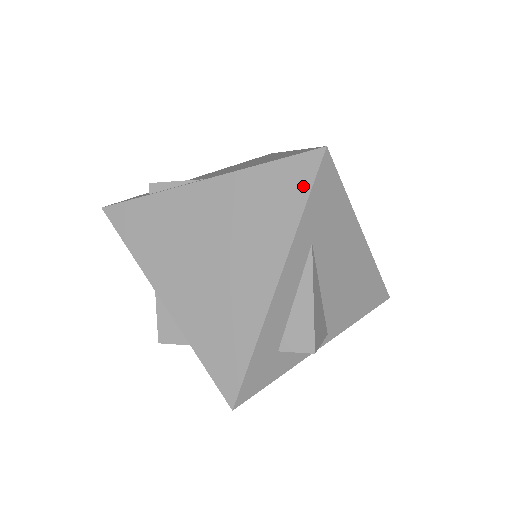
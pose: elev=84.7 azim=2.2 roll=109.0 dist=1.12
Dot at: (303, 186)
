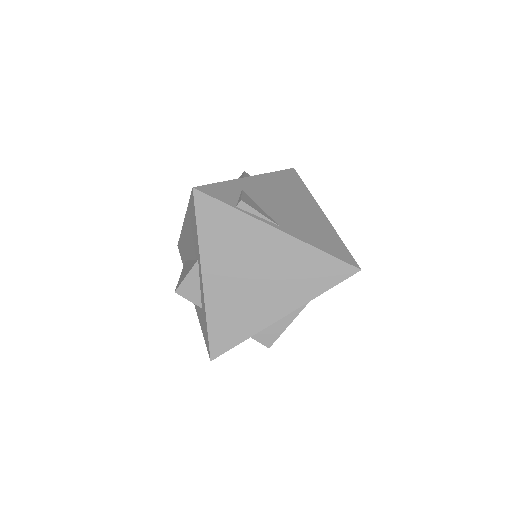
Dot at: (335, 280)
